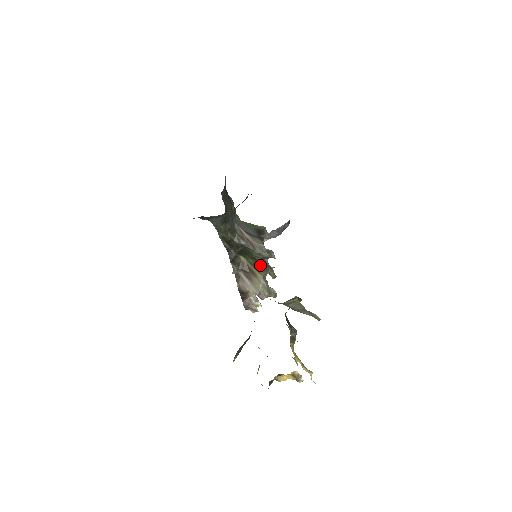
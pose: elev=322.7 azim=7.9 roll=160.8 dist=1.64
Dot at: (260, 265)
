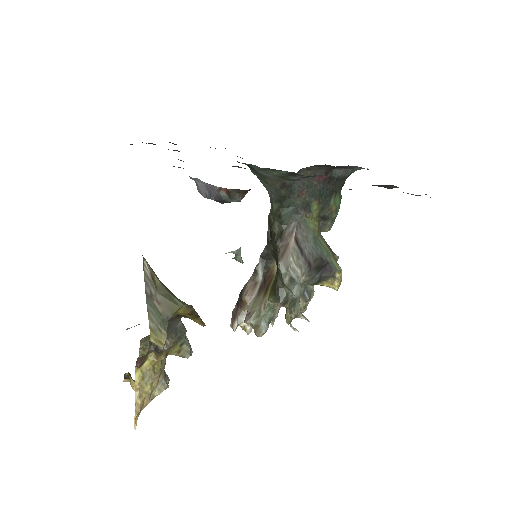
Dot at: (276, 287)
